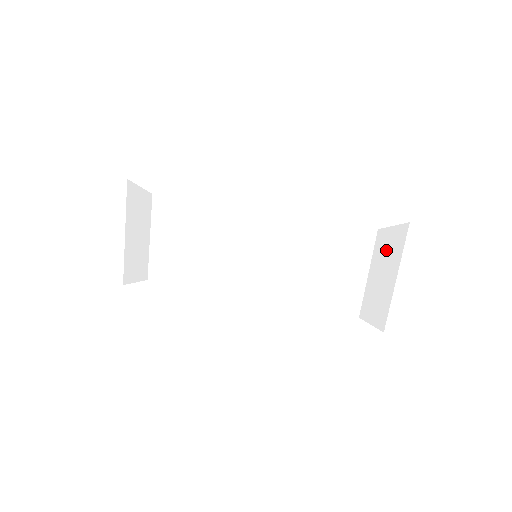
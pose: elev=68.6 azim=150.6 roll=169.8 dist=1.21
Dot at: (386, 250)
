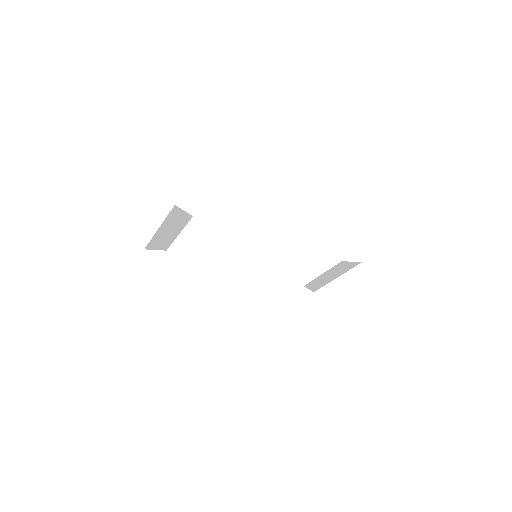
Dot at: (340, 268)
